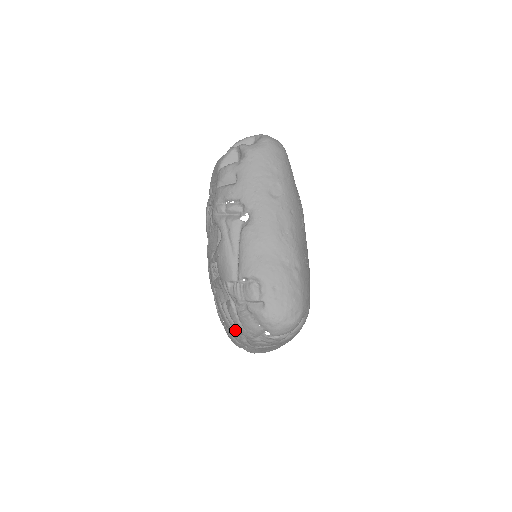
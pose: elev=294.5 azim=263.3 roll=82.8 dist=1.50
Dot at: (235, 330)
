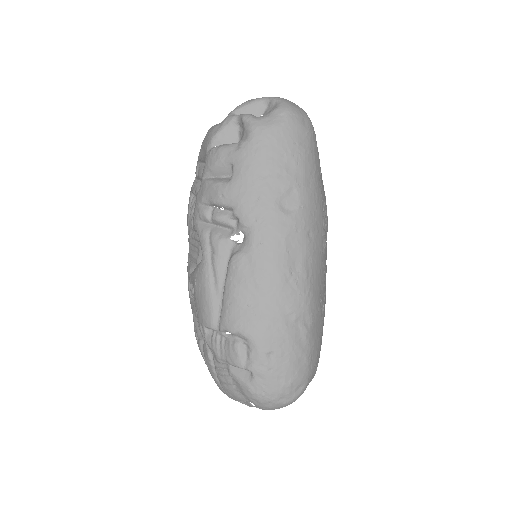
Dot at: occluded
